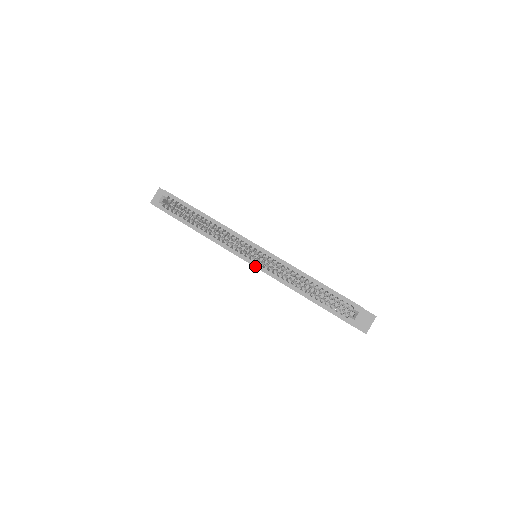
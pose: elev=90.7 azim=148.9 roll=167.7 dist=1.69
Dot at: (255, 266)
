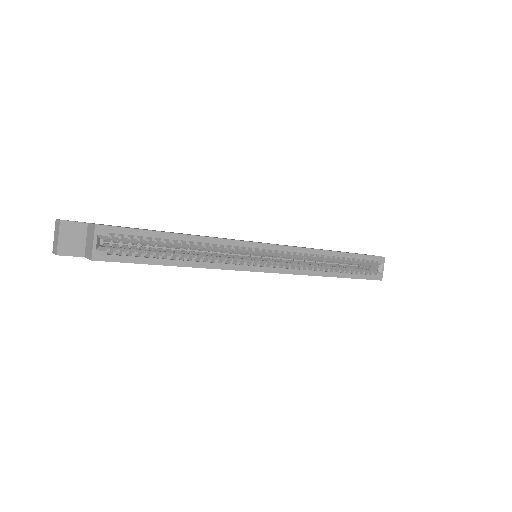
Dot at: (277, 272)
